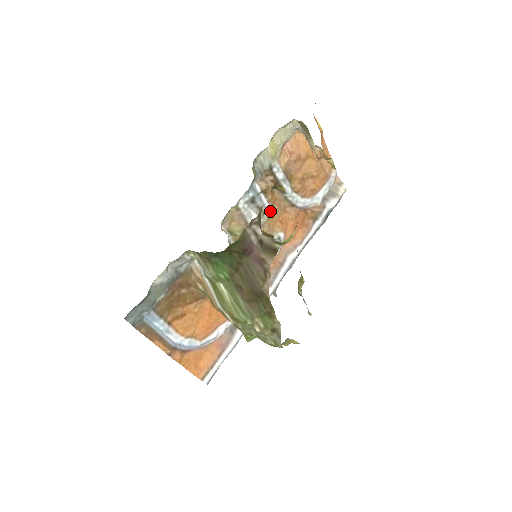
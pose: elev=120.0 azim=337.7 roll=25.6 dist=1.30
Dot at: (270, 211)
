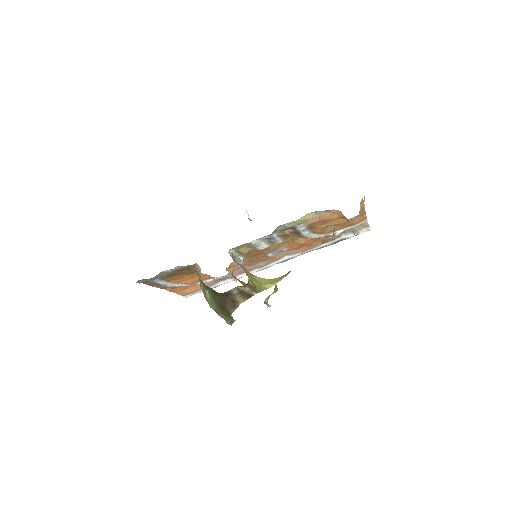
Dot at: (280, 242)
